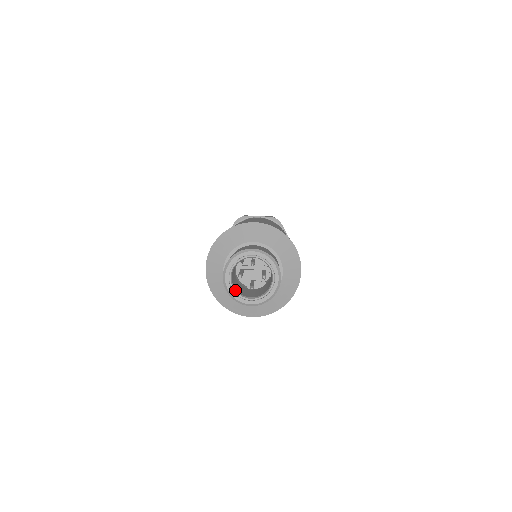
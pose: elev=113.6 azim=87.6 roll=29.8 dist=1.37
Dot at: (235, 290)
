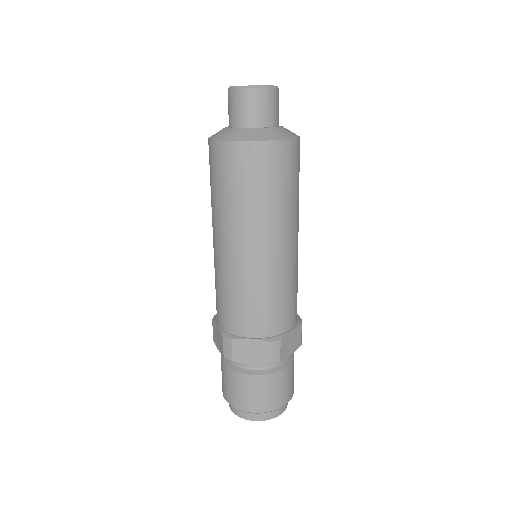
Dot at: occluded
